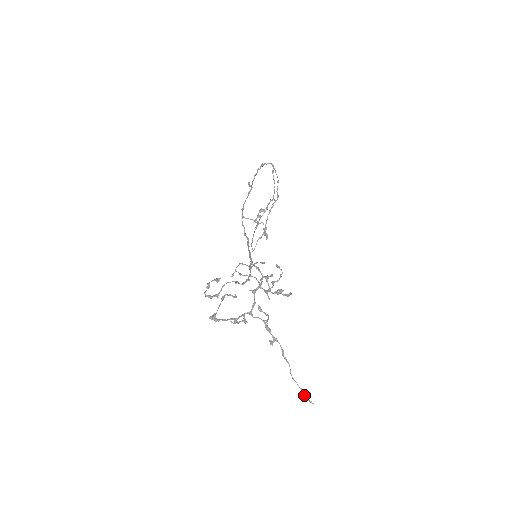
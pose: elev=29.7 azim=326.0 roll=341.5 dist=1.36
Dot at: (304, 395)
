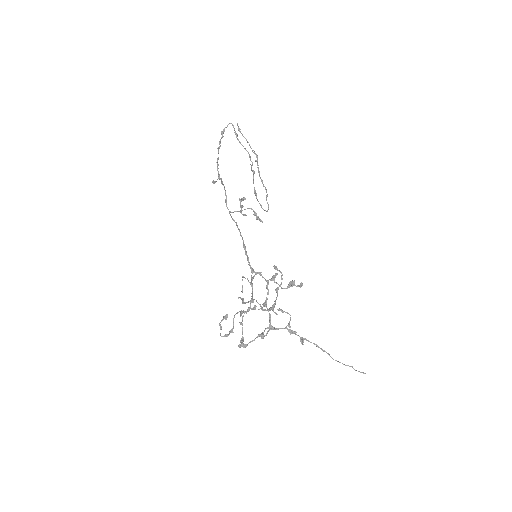
Dot at: occluded
